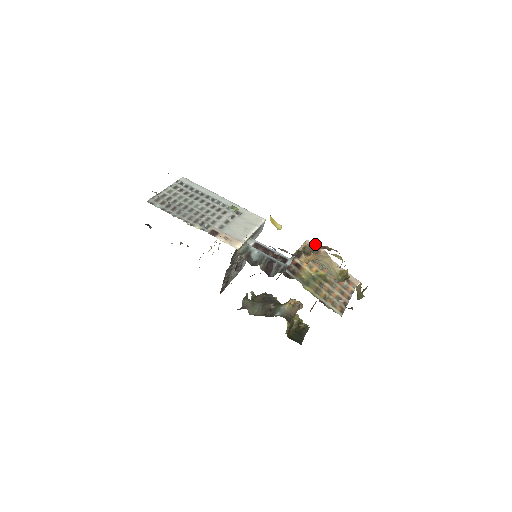
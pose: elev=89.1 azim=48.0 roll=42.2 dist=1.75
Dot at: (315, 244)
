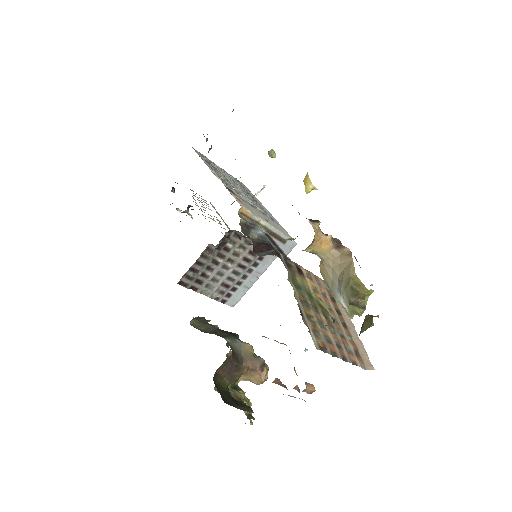
Dot at: occluded
